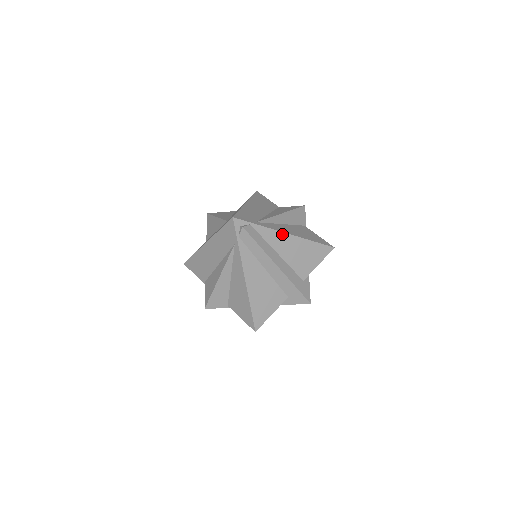
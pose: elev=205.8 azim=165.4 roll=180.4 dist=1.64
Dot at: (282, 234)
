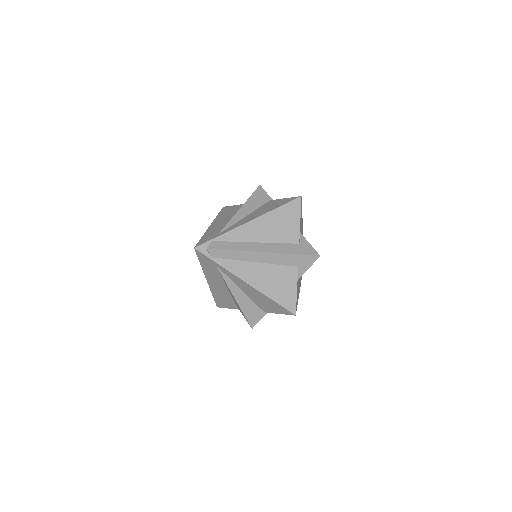
Dot at: (246, 225)
